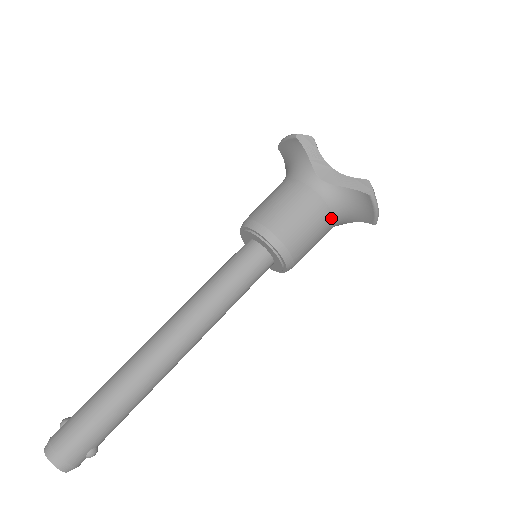
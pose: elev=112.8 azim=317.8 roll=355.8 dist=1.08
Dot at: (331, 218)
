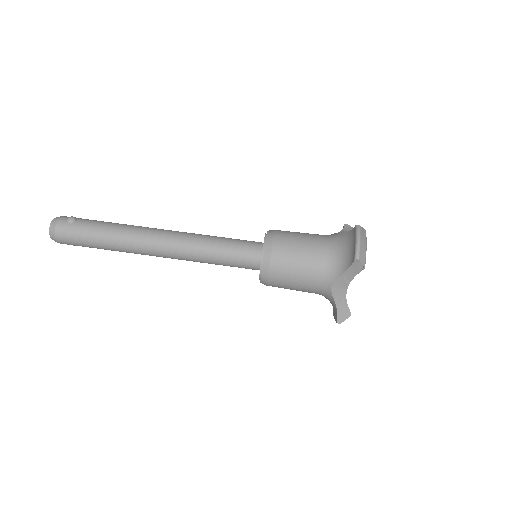
Dot at: occluded
